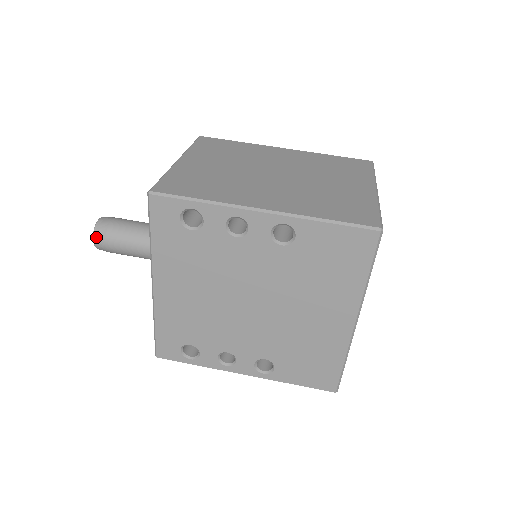
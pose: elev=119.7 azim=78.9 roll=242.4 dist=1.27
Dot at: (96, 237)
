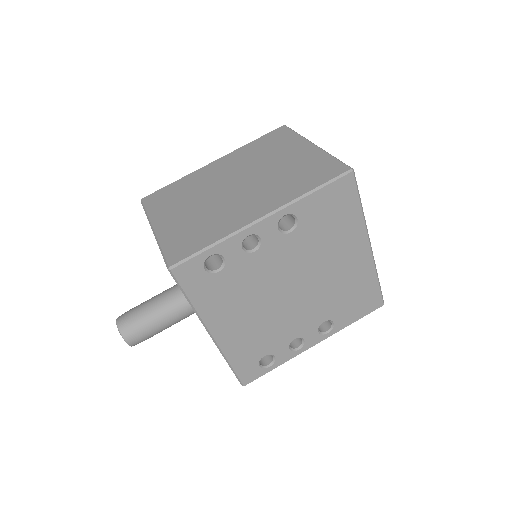
Dot at: (127, 338)
